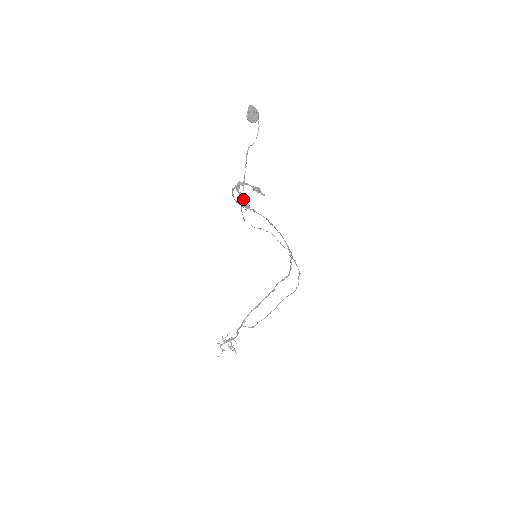
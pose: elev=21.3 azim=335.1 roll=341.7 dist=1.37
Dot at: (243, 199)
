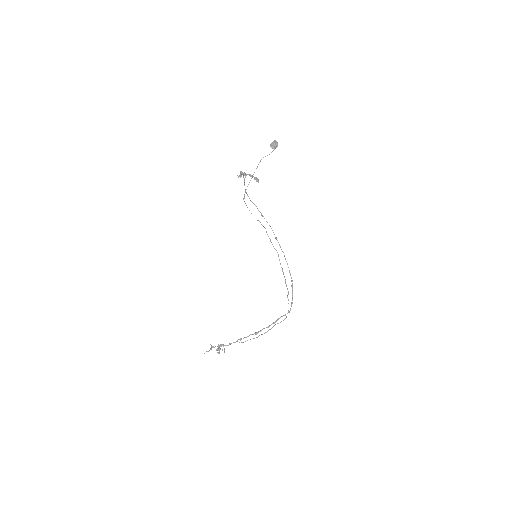
Dot at: (243, 177)
